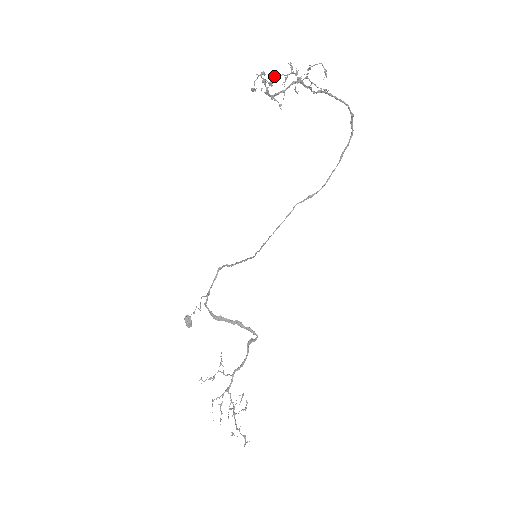
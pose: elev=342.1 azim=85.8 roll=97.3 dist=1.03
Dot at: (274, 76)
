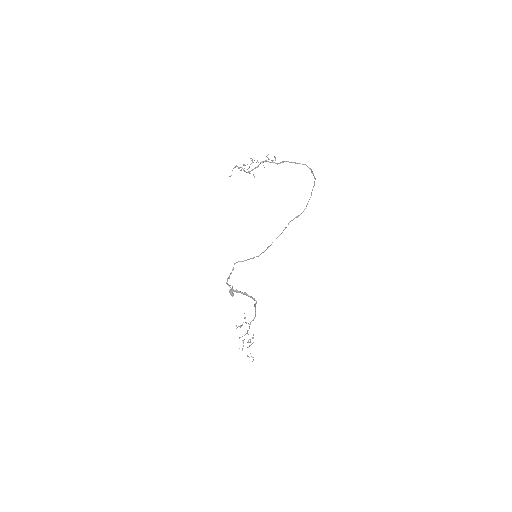
Dot at: (244, 165)
